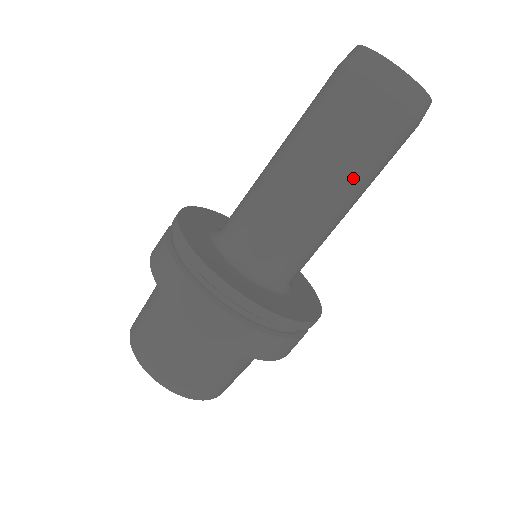
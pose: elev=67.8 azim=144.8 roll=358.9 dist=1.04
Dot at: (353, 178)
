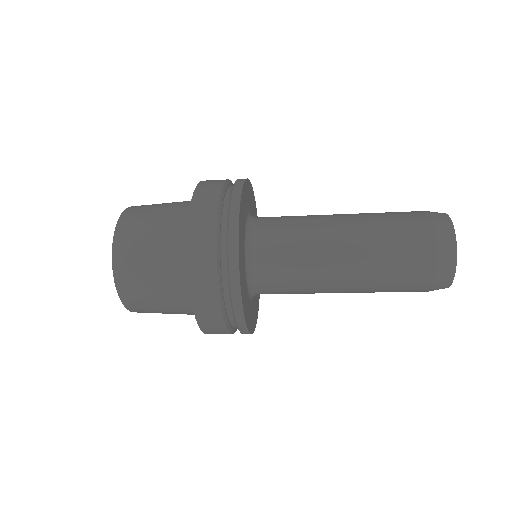
Dot at: (367, 283)
